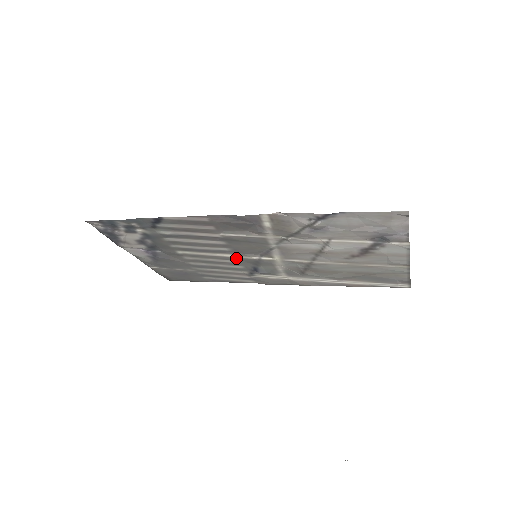
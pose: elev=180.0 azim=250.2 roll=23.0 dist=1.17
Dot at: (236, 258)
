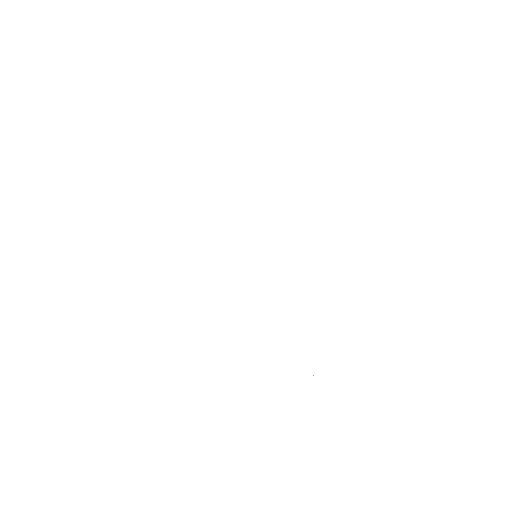
Dot at: occluded
